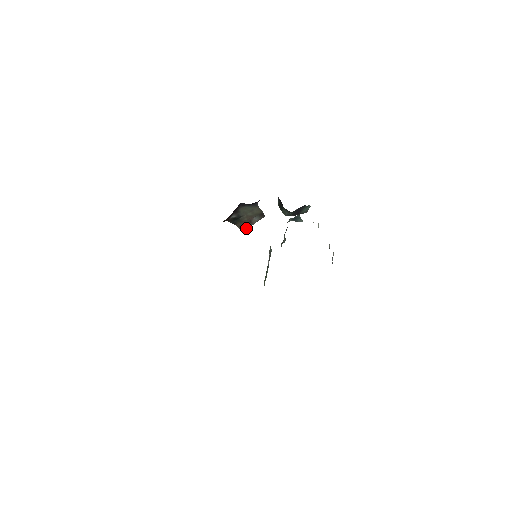
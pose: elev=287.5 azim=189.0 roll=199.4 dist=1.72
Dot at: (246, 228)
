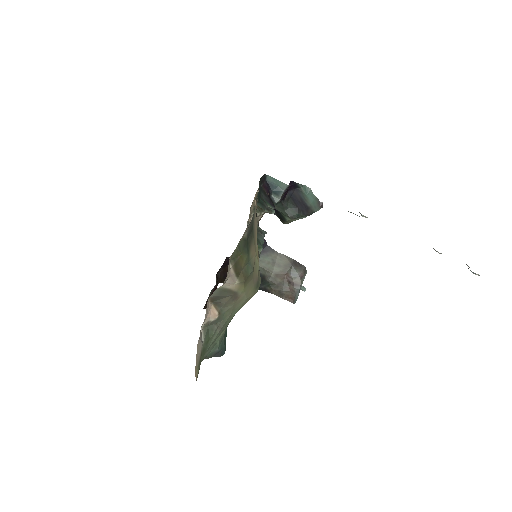
Dot at: (295, 296)
